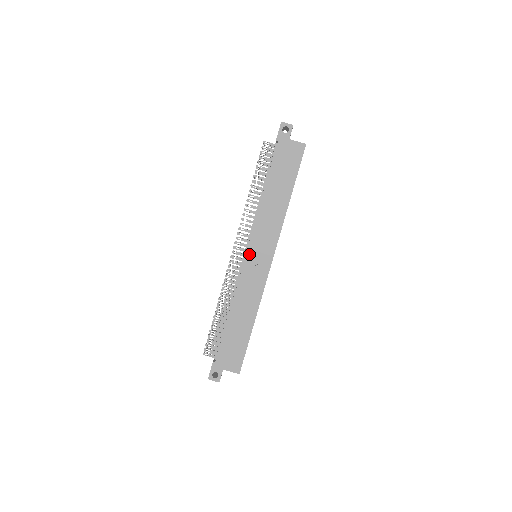
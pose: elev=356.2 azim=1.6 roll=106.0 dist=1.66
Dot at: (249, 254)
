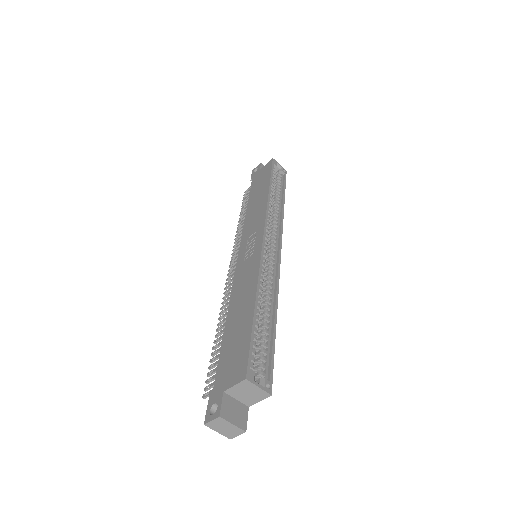
Dot at: (240, 253)
